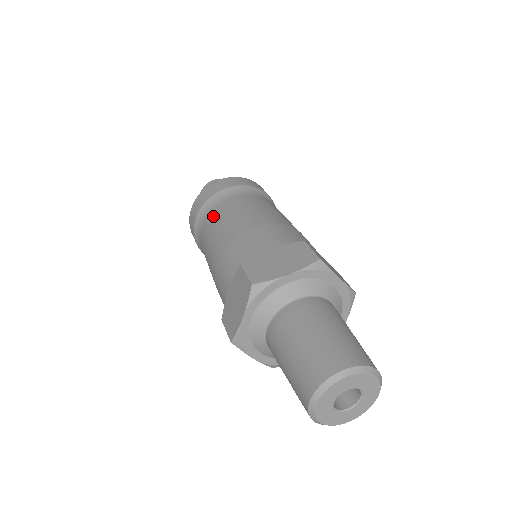
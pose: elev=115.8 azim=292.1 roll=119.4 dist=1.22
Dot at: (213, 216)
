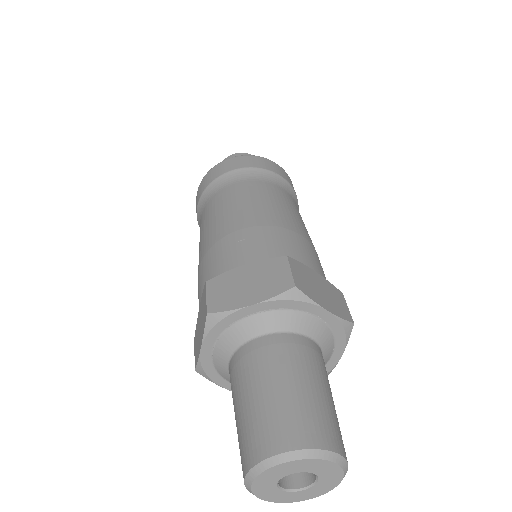
Dot at: (209, 207)
